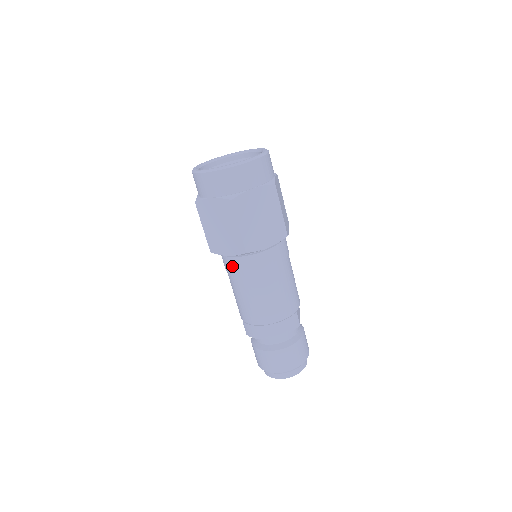
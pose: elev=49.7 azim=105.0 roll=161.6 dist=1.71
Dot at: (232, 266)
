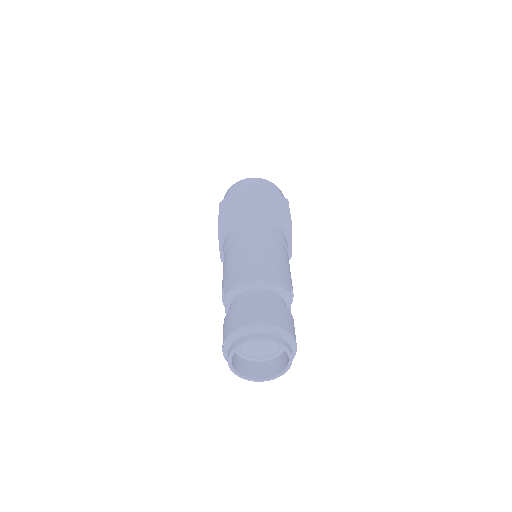
Dot at: (234, 232)
